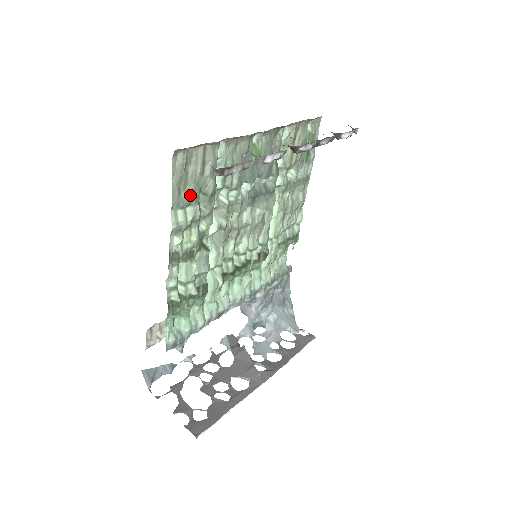
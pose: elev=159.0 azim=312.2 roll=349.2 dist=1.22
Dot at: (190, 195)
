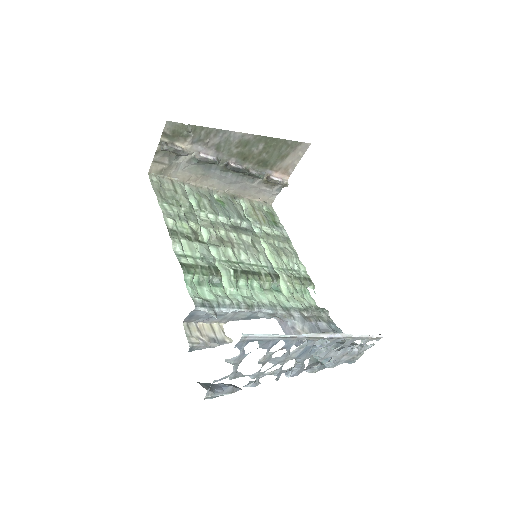
Dot at: (170, 199)
